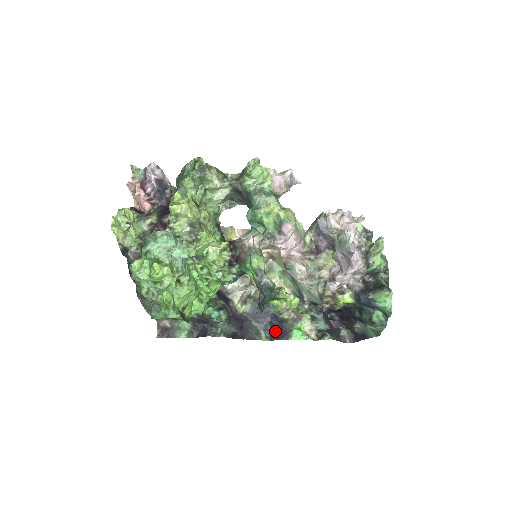
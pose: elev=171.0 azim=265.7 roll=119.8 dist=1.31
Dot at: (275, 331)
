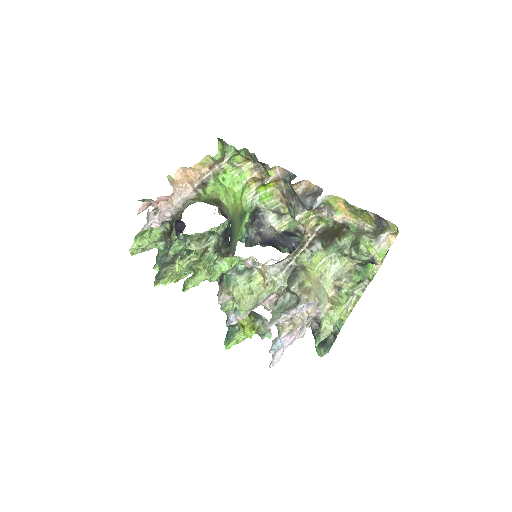
Dot at: occluded
